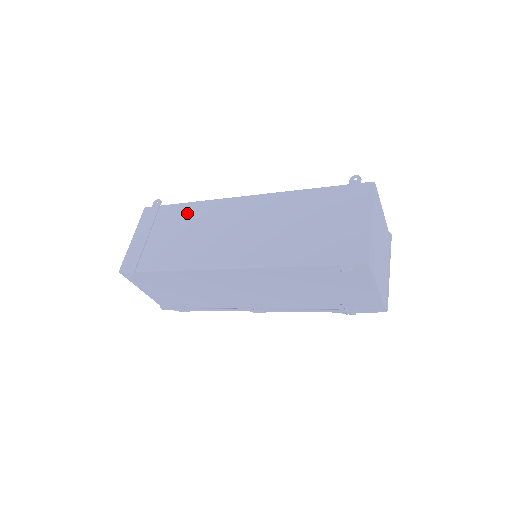
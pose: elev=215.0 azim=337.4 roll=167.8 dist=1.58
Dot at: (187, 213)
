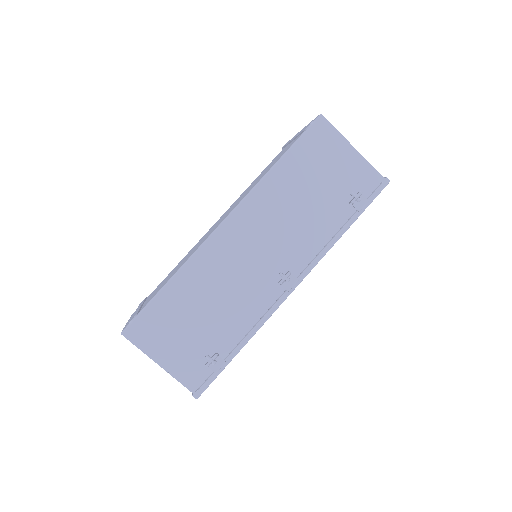
Dot at: occluded
